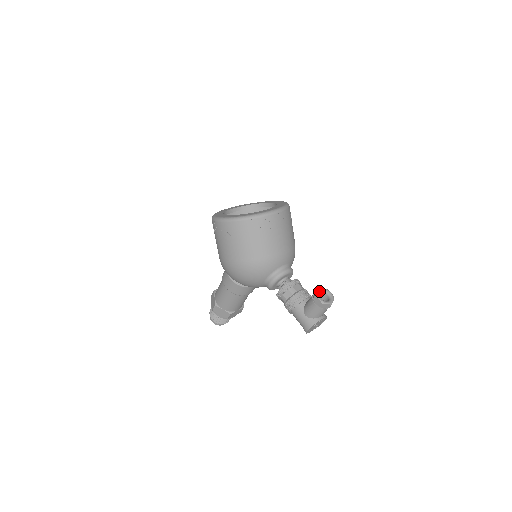
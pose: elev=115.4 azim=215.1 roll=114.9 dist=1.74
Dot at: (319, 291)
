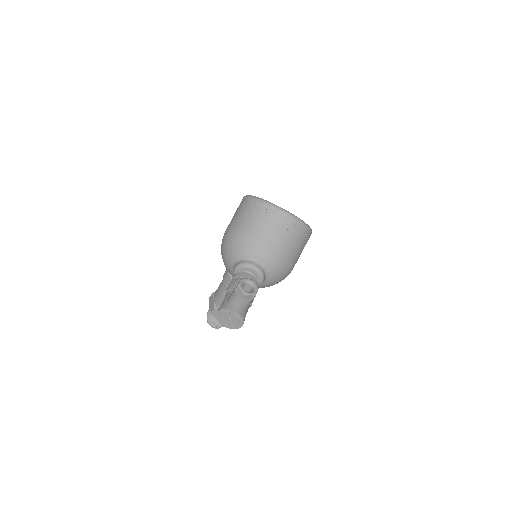
Dot at: (248, 280)
